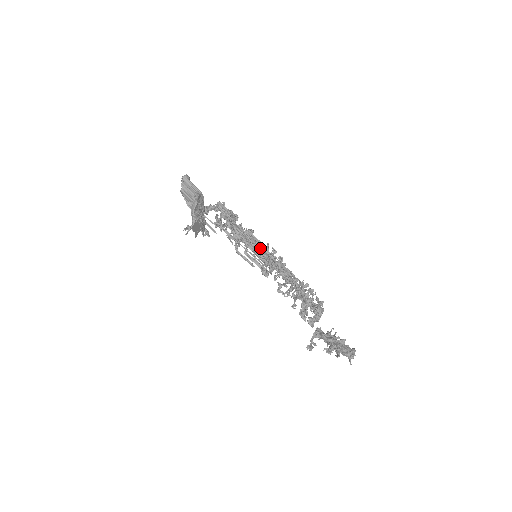
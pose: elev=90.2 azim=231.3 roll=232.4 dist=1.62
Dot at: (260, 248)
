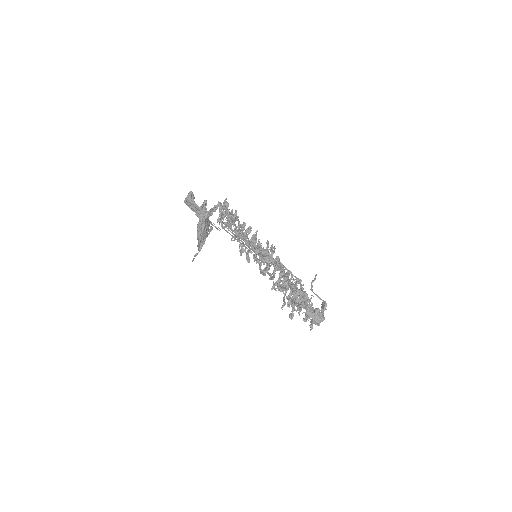
Dot at: (260, 263)
